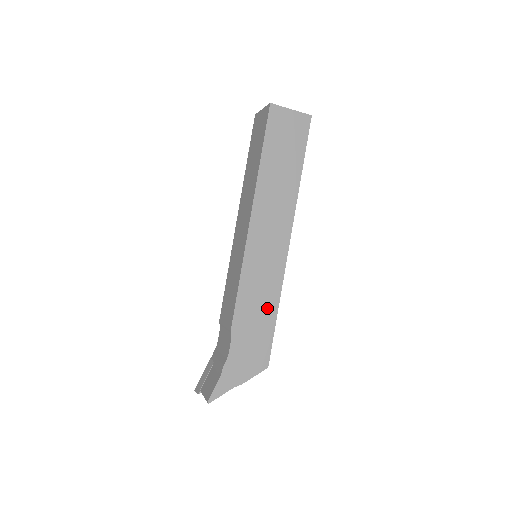
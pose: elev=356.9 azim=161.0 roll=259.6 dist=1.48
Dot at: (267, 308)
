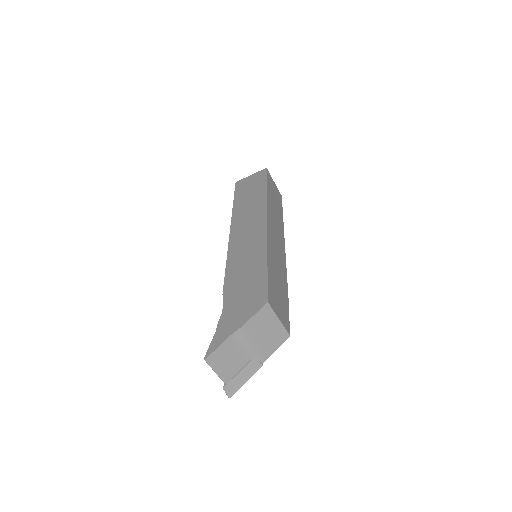
Dot at: (256, 264)
